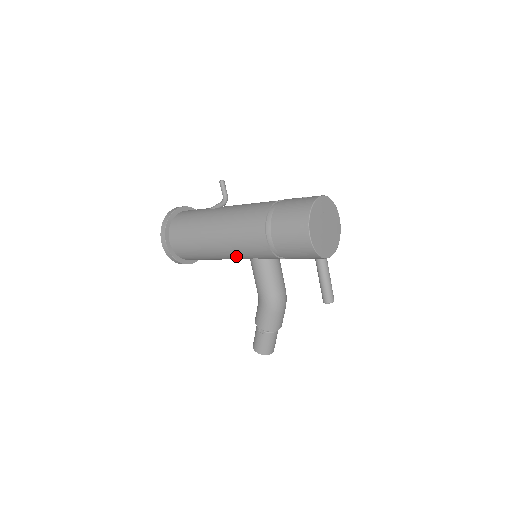
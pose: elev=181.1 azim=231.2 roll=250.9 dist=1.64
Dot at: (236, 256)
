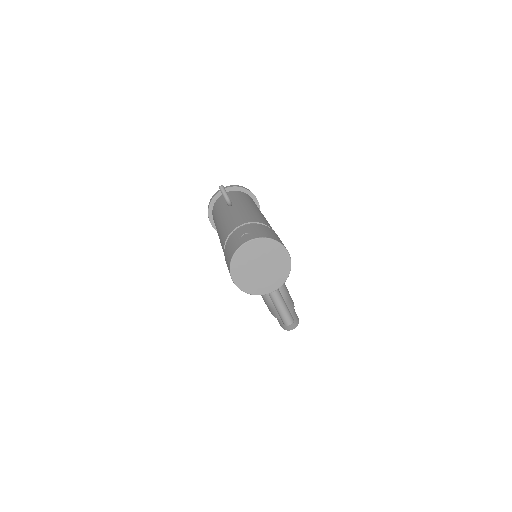
Dot at: occluded
